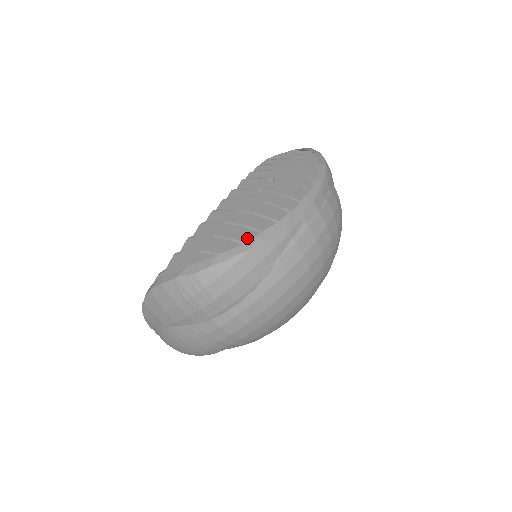
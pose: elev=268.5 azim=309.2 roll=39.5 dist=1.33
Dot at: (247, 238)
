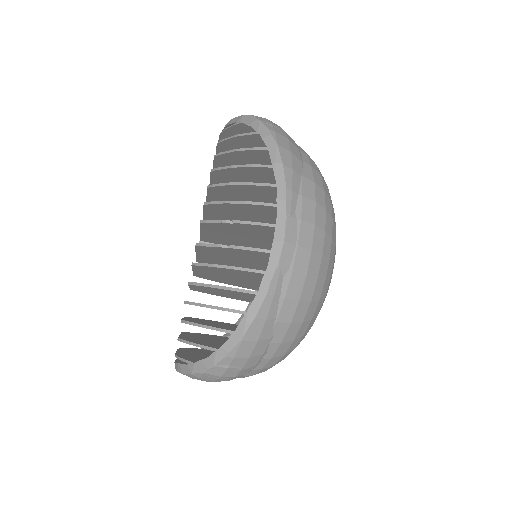
Dot at: occluded
